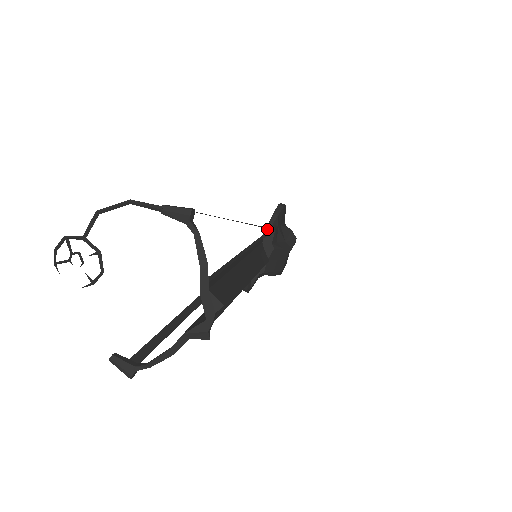
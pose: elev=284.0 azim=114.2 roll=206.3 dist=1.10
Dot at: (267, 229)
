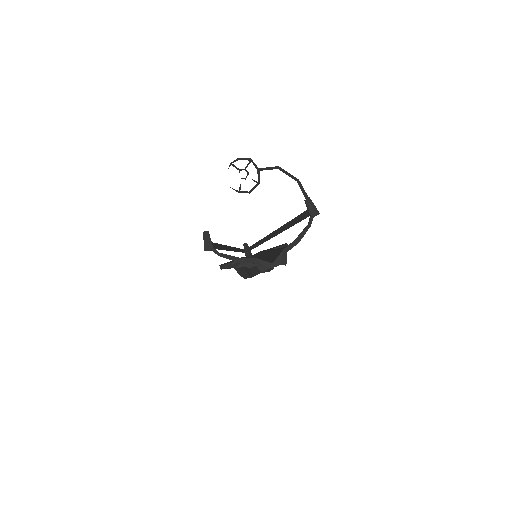
Dot at: occluded
